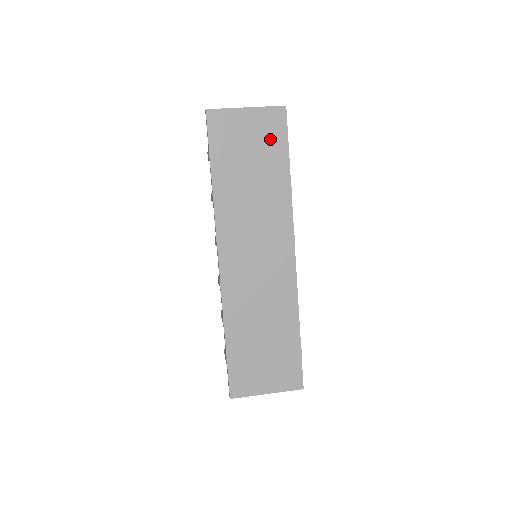
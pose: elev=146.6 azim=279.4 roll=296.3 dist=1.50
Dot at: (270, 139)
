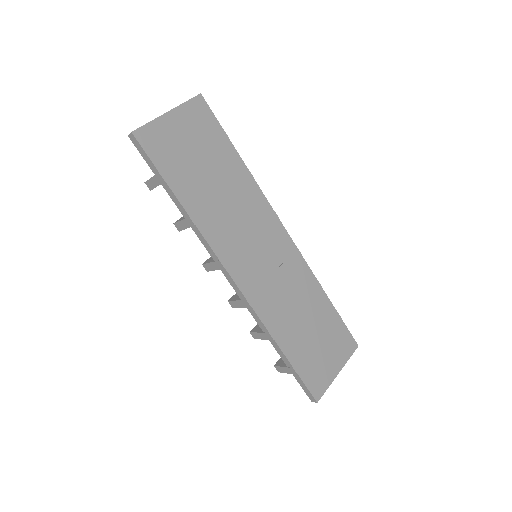
Dot at: (206, 133)
